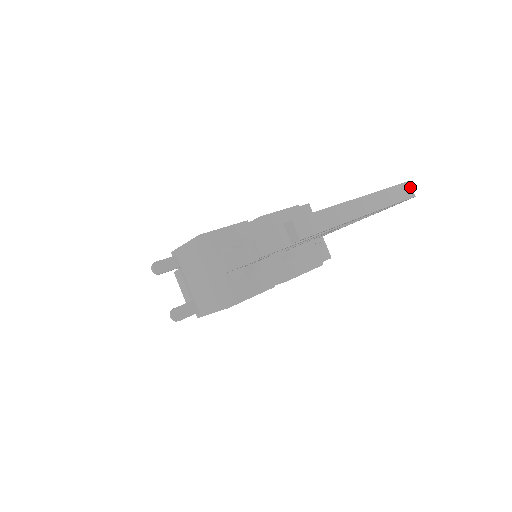
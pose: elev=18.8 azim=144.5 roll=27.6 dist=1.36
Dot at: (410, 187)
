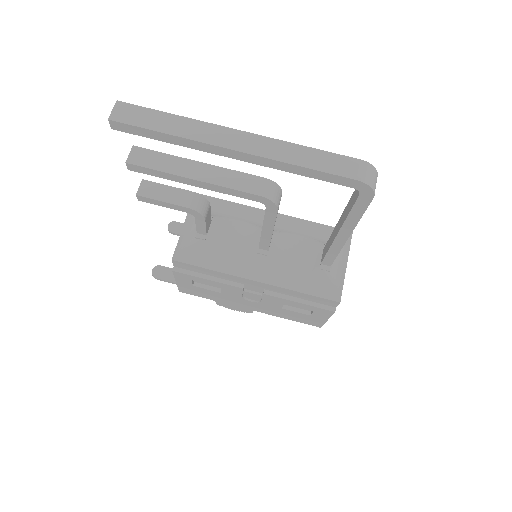
Dot at: (362, 168)
